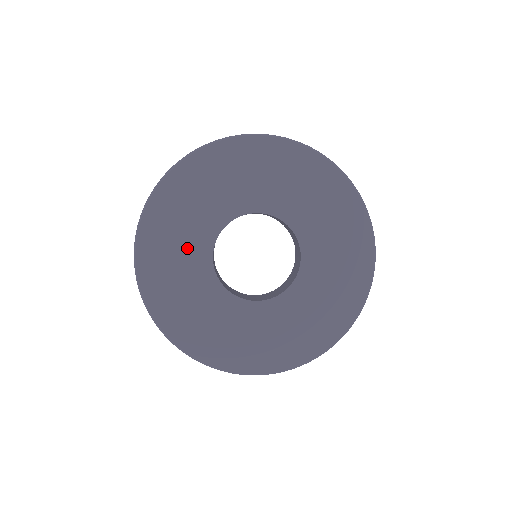
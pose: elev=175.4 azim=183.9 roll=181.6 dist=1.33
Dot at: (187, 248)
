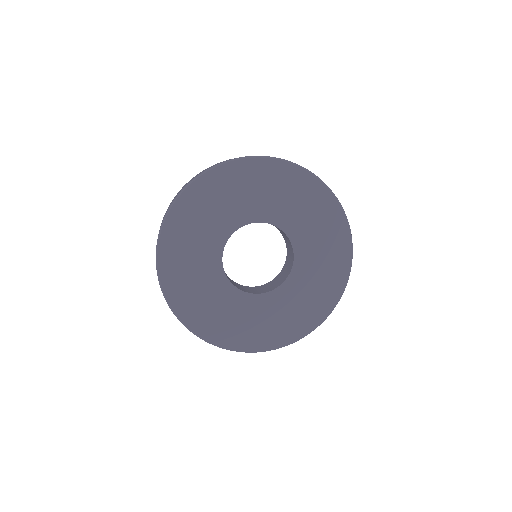
Dot at: (201, 253)
